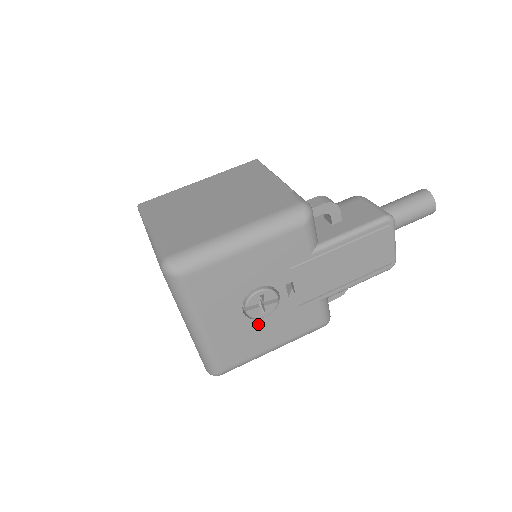
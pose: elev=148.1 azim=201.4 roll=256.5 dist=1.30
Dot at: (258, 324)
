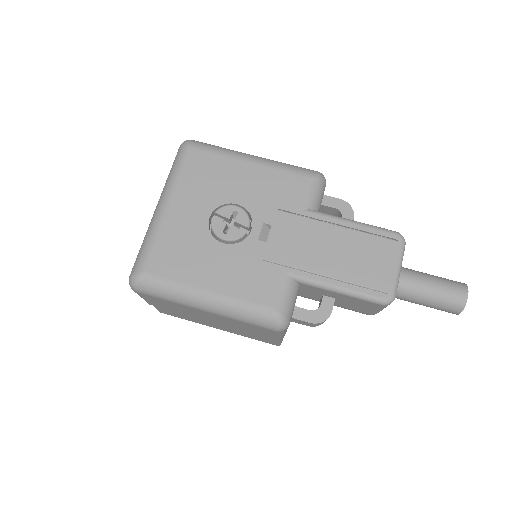
Dot at: (213, 246)
